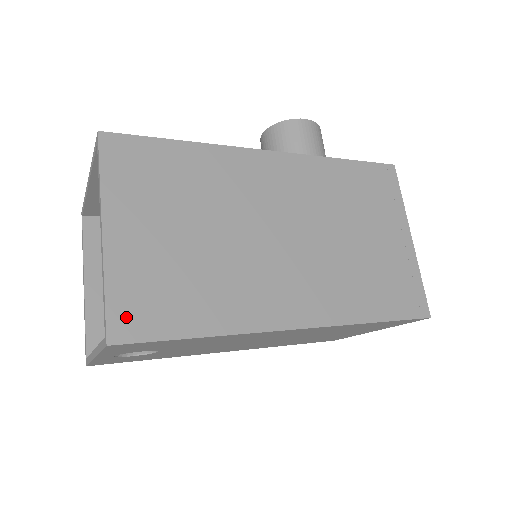
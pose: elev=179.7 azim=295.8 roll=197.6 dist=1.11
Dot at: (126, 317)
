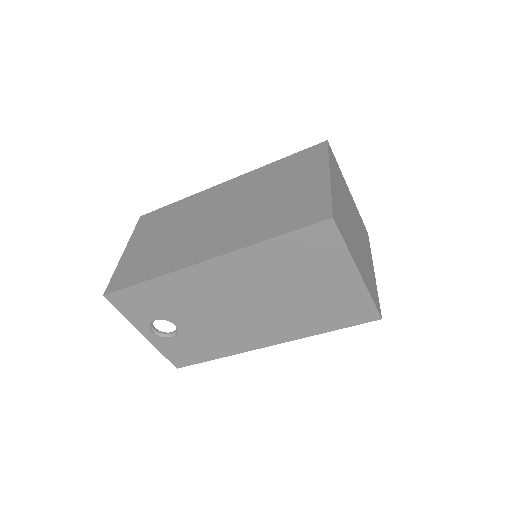
Dot at: (116, 282)
